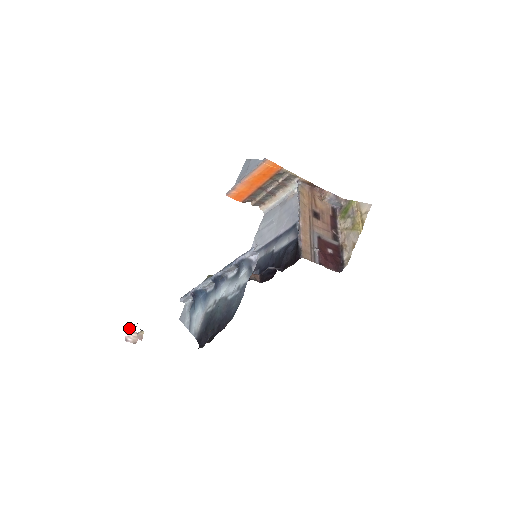
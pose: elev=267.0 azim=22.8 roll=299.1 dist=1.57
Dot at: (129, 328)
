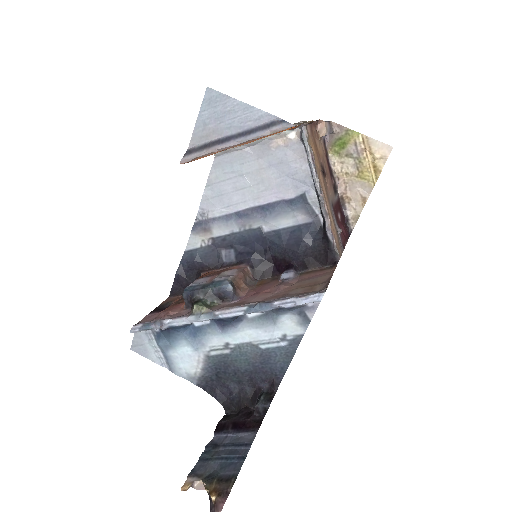
Dot at: out of frame
